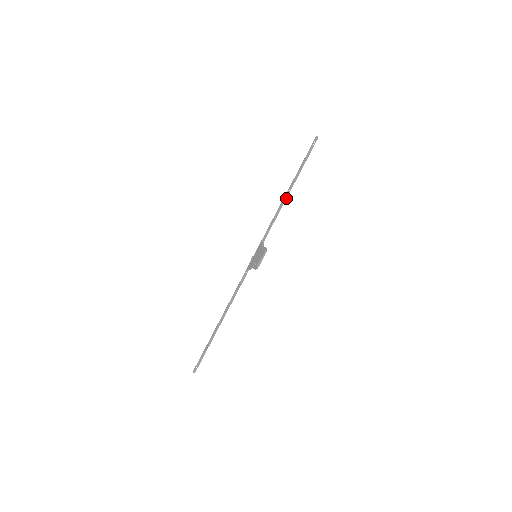
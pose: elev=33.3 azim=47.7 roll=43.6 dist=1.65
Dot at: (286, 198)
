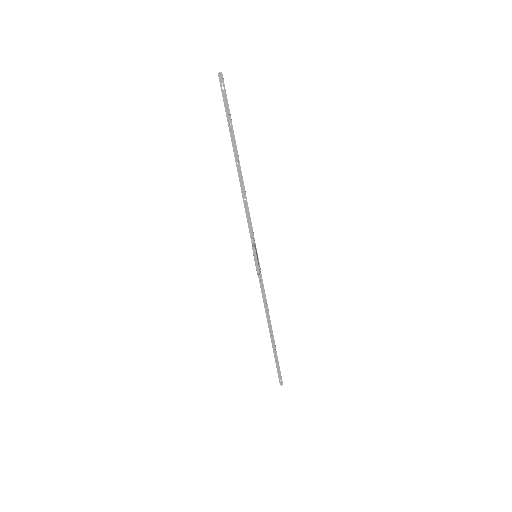
Dot at: (241, 174)
